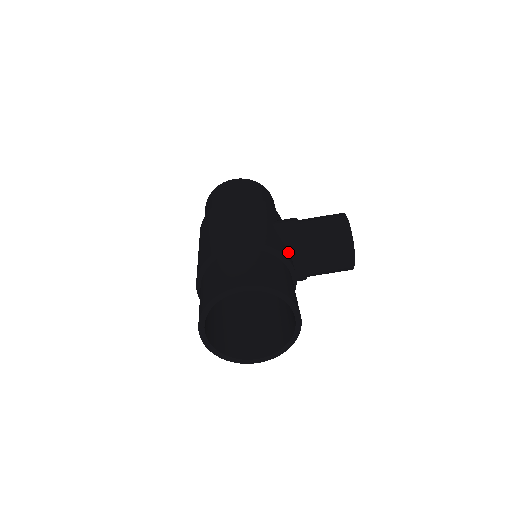
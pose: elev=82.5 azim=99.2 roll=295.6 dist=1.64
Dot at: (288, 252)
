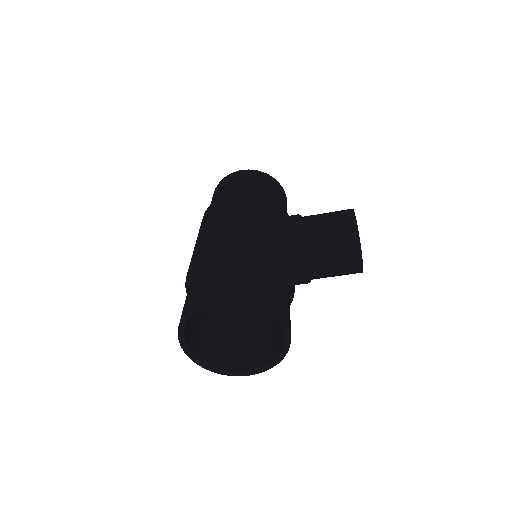
Dot at: (286, 254)
